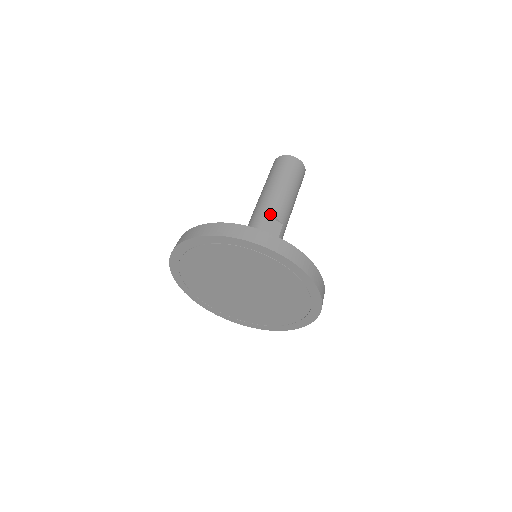
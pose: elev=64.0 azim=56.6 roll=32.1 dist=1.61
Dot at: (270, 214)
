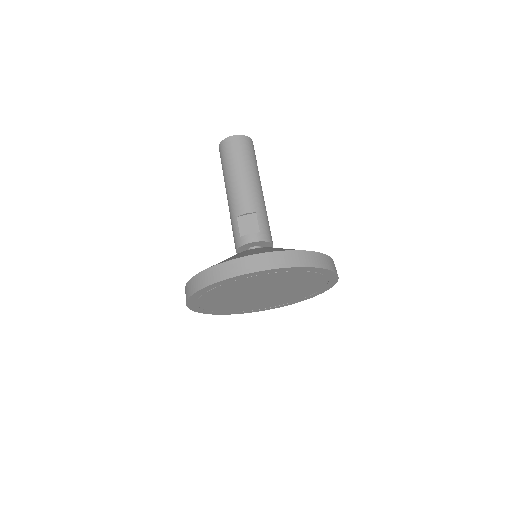
Dot at: (239, 215)
